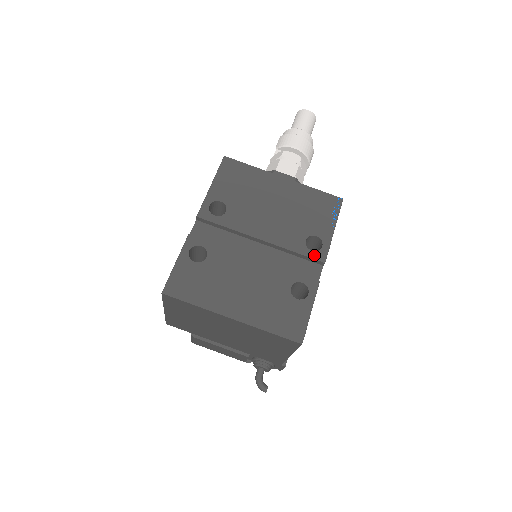
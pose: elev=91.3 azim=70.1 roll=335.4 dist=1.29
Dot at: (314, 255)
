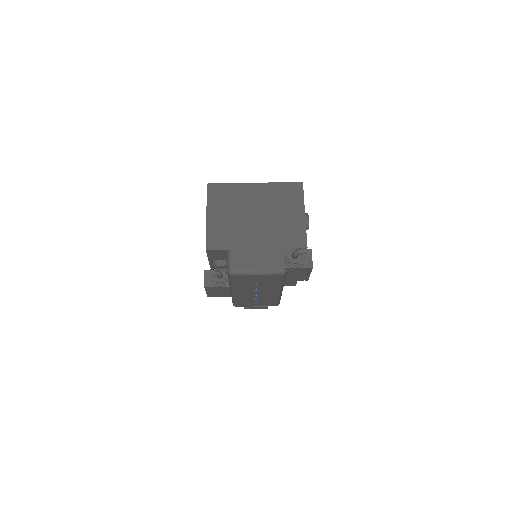
Dot at: occluded
